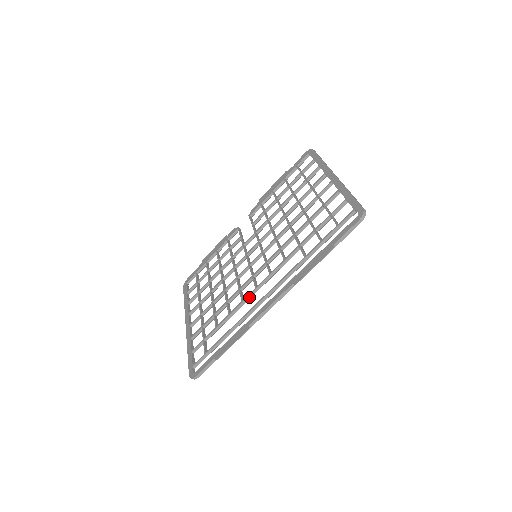
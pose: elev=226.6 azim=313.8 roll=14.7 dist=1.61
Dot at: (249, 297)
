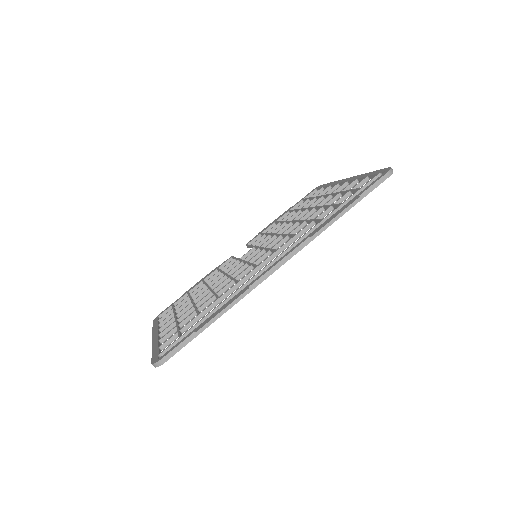
Dot at: (247, 277)
